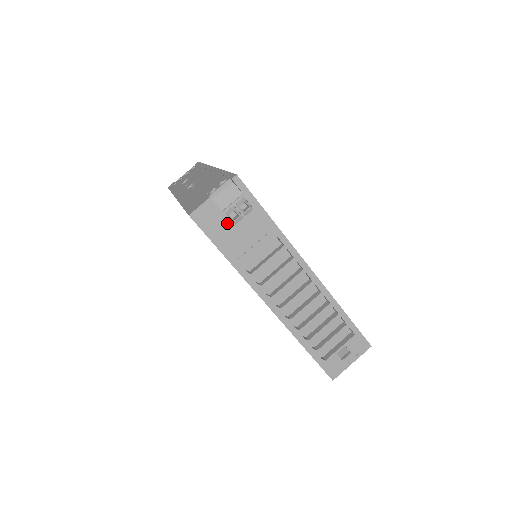
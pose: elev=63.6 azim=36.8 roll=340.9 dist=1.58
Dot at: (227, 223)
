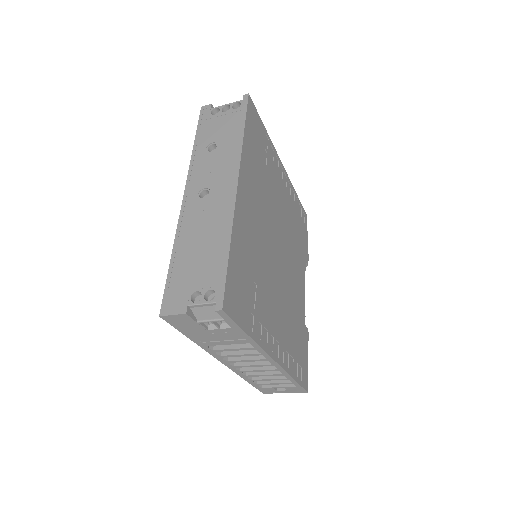
Dot at: (199, 327)
